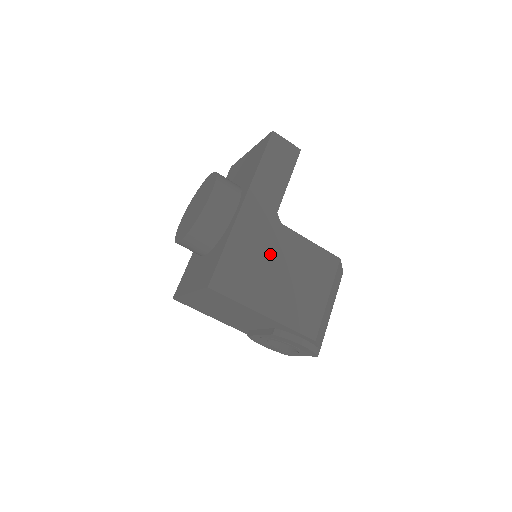
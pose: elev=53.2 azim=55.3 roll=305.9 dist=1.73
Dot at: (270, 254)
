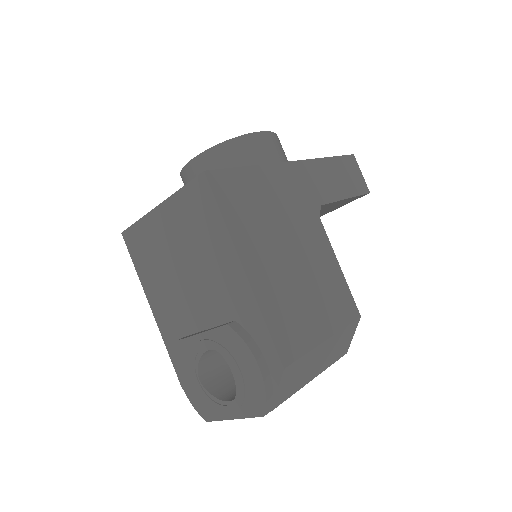
Dot at: (291, 226)
